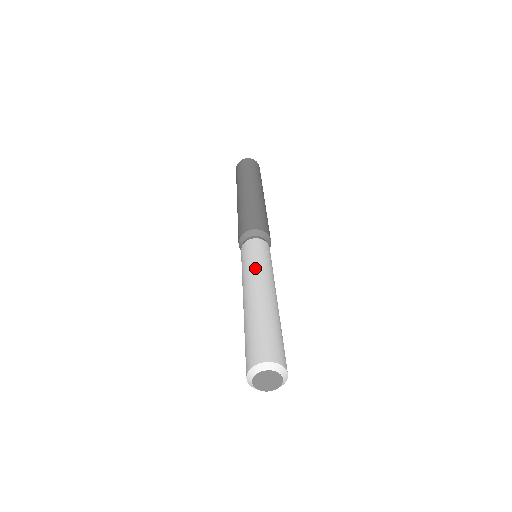
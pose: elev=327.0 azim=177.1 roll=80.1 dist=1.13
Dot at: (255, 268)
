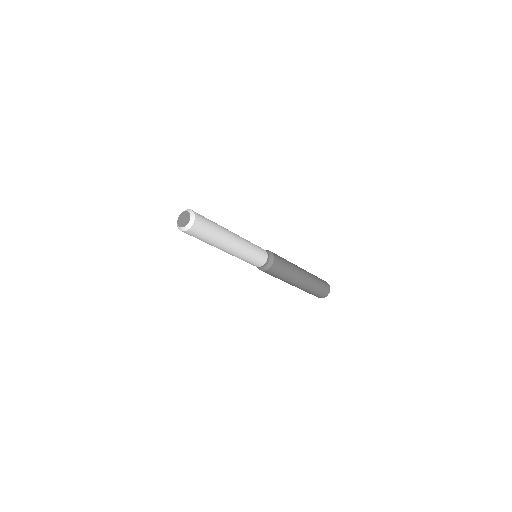
Dot at: occluded
